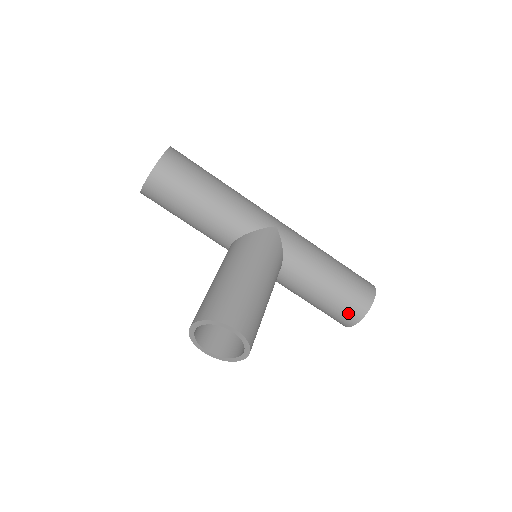
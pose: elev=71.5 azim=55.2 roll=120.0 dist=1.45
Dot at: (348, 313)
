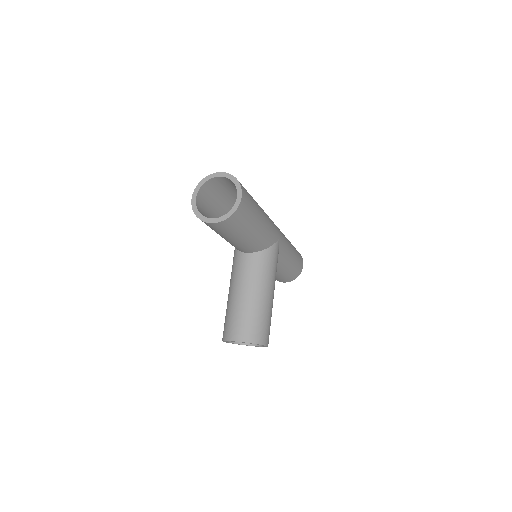
Dot at: (286, 279)
